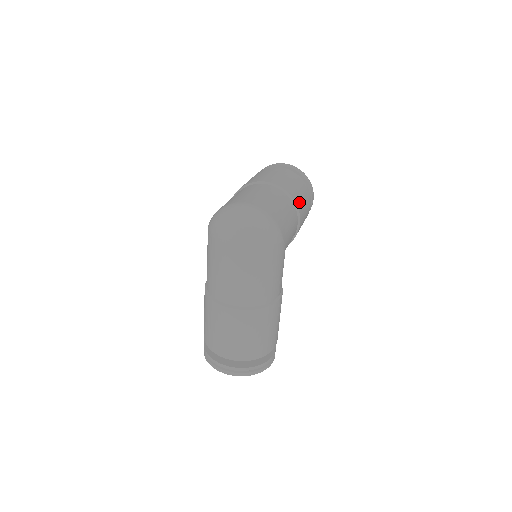
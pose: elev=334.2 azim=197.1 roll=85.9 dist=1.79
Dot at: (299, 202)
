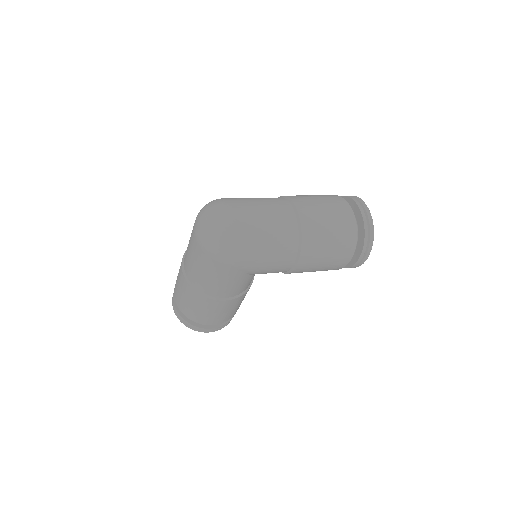
Dot at: (311, 251)
